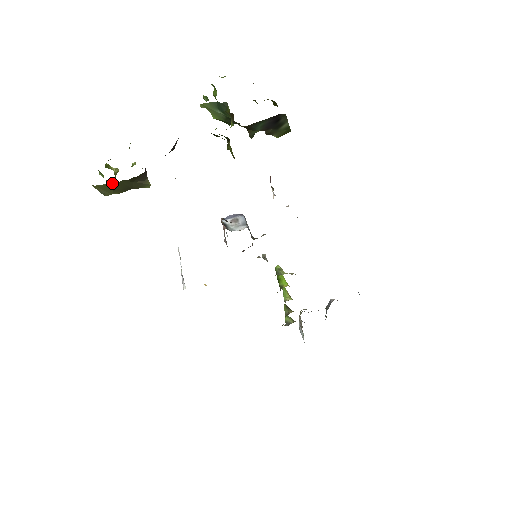
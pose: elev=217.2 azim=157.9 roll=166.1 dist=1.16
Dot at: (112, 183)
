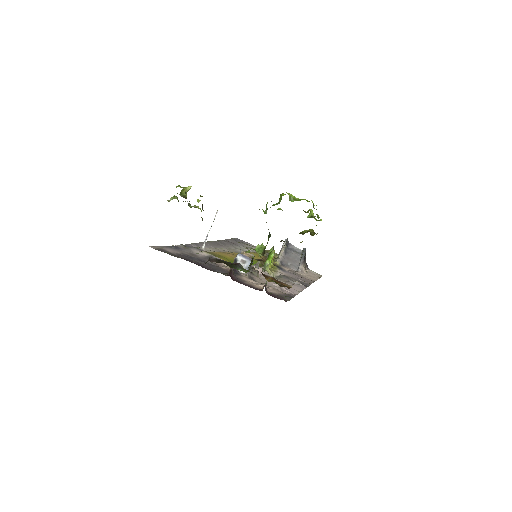
Dot at: occluded
